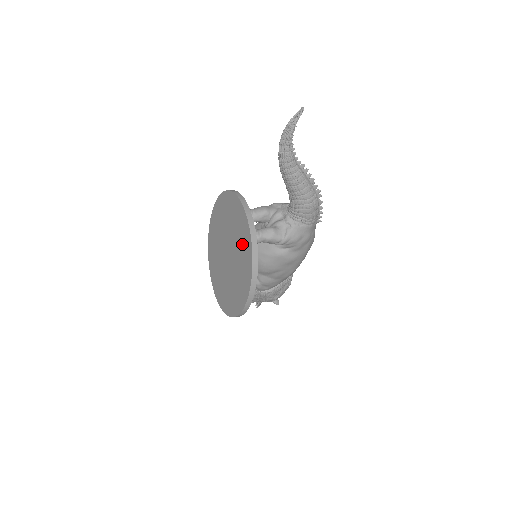
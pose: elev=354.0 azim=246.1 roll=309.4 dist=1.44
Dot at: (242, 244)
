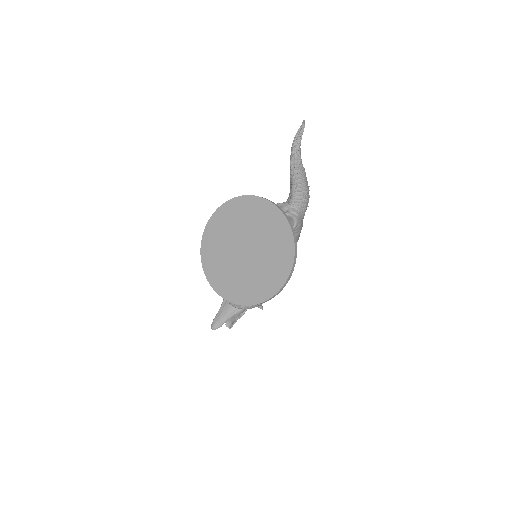
Dot at: (272, 229)
